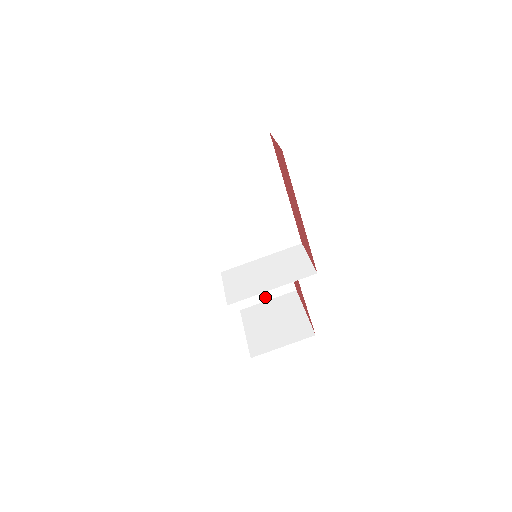
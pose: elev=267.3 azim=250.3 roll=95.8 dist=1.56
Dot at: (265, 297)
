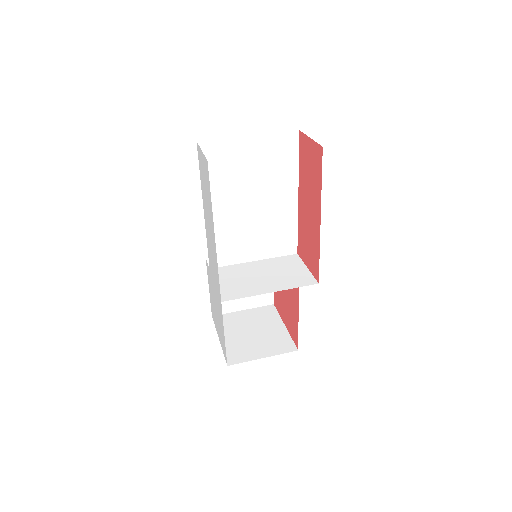
Dot at: (241, 306)
